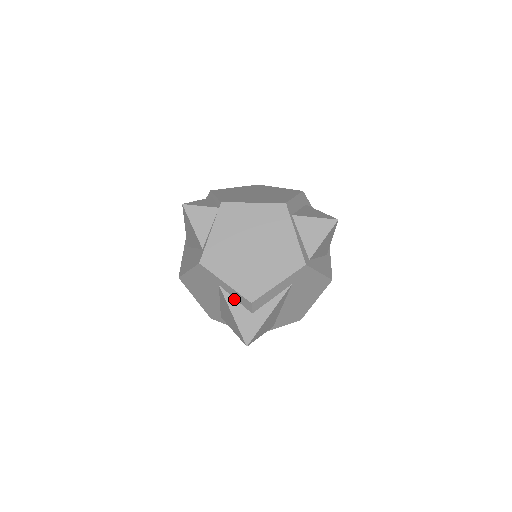
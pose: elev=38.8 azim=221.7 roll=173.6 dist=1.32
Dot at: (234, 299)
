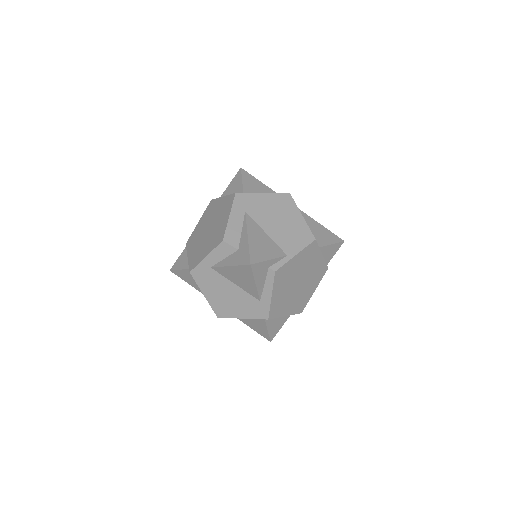
Dot at: (223, 260)
